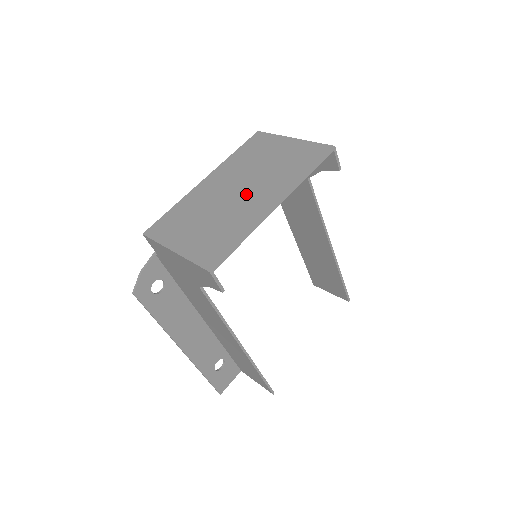
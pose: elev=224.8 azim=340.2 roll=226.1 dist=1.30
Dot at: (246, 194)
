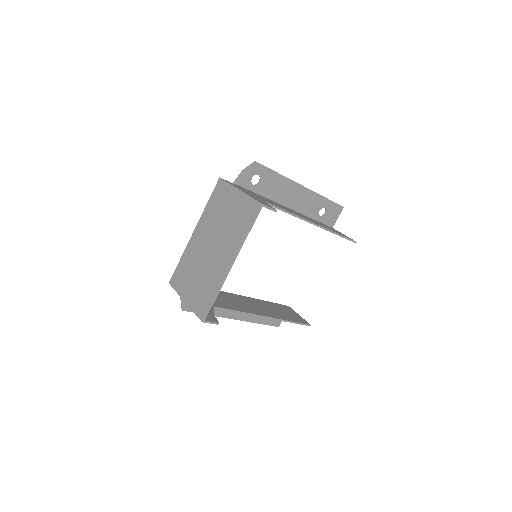
Dot at: (215, 252)
